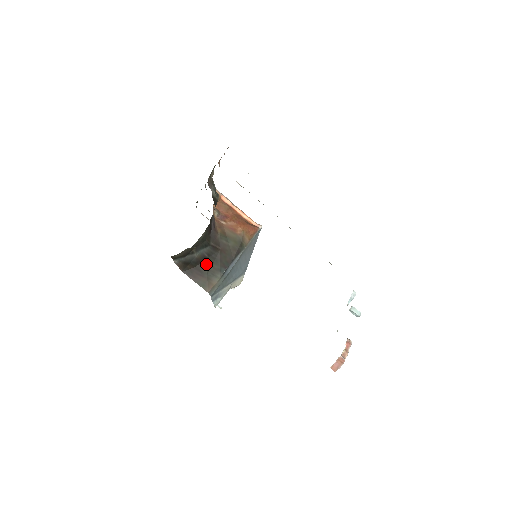
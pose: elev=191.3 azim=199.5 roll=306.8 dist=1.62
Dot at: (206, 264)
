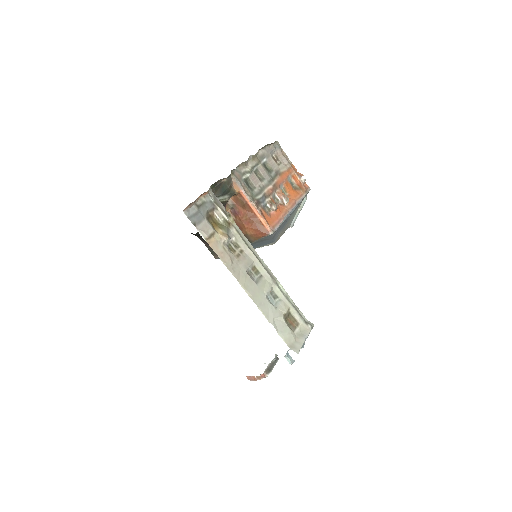
Dot at: occluded
